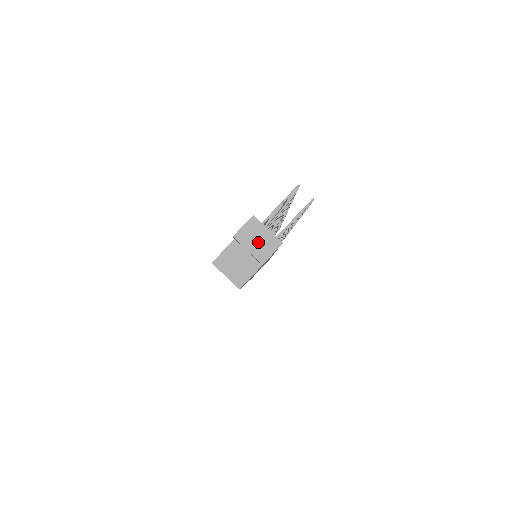
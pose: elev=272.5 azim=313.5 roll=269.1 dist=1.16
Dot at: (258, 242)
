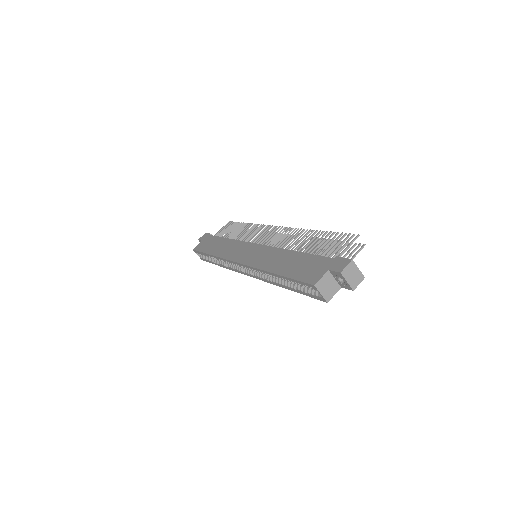
Dot at: (353, 277)
